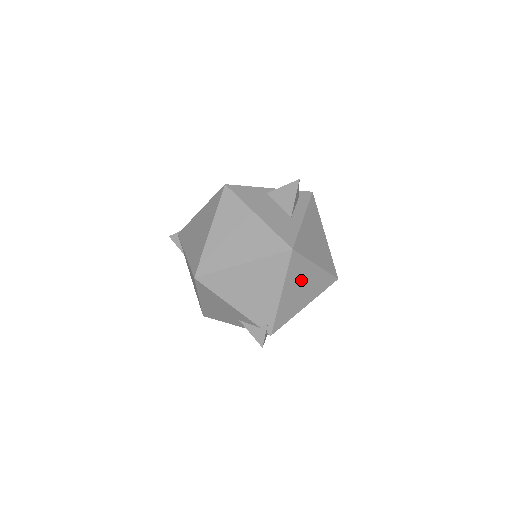
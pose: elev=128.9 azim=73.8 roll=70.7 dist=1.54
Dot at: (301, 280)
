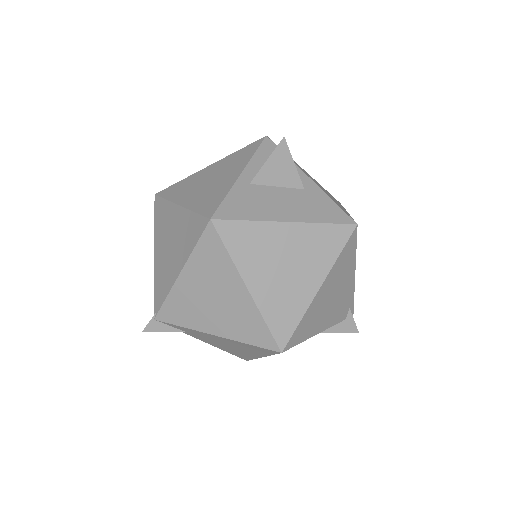
Dot at: occluded
